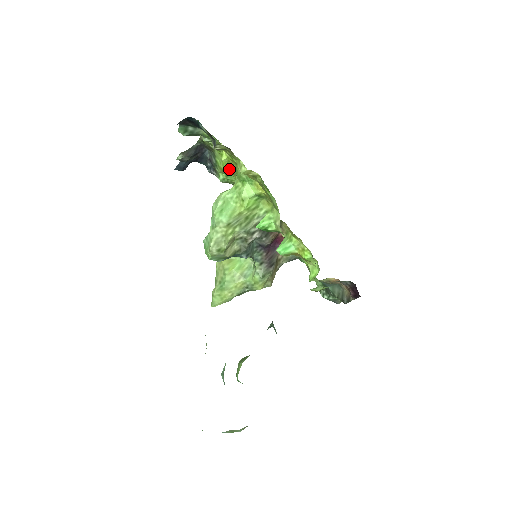
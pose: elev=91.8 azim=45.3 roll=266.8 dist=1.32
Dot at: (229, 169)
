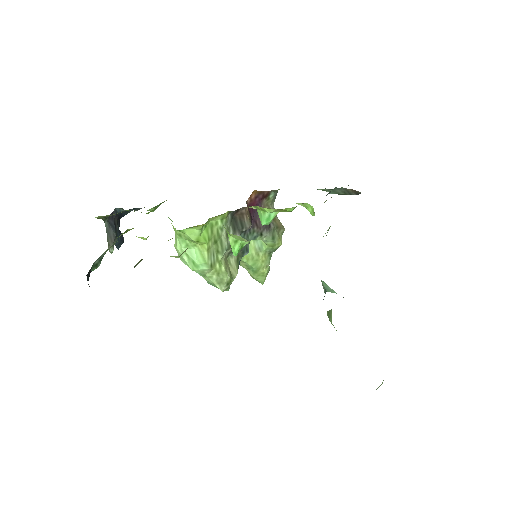
Dot at: occluded
